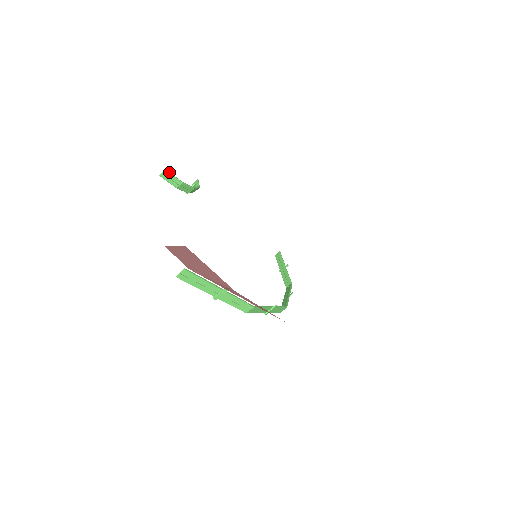
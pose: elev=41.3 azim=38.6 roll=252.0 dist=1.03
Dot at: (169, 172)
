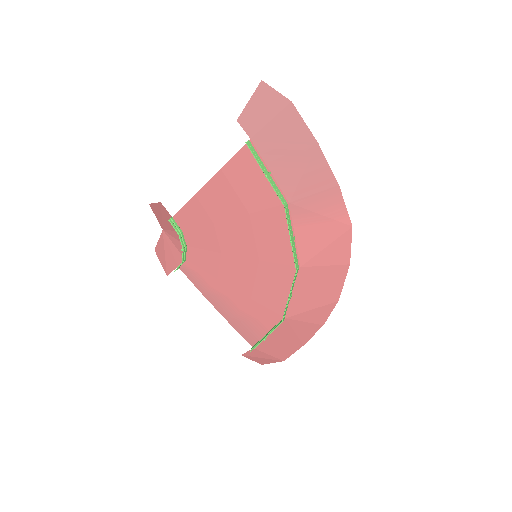
Dot at: (174, 220)
